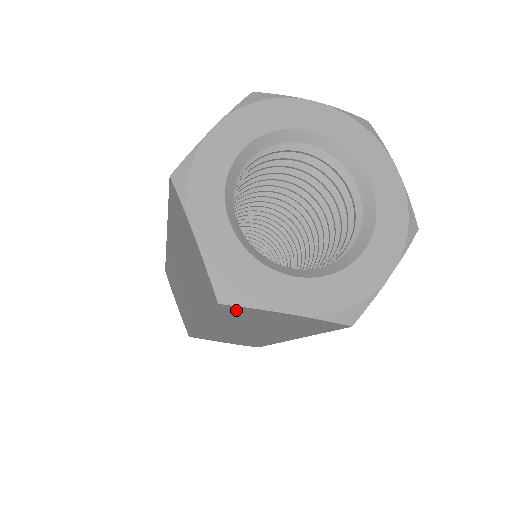
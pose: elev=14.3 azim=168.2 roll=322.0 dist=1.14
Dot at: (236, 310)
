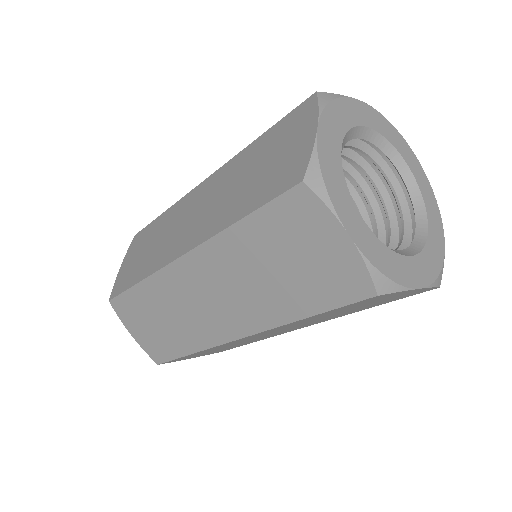
Dot at: (371, 299)
